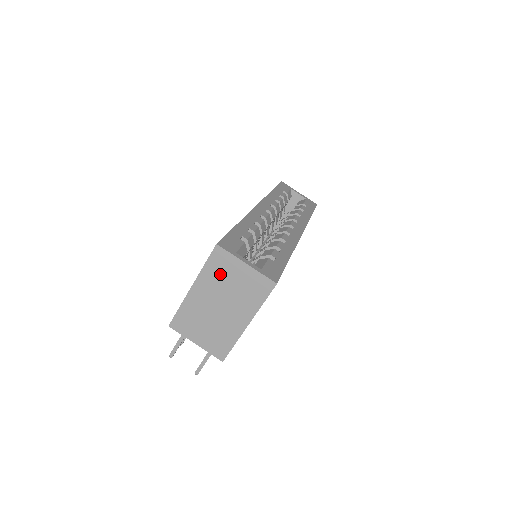
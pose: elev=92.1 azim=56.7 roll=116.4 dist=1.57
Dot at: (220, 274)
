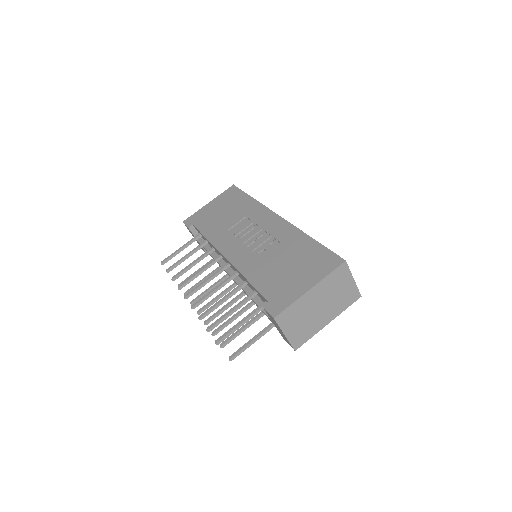
Dot at: (335, 283)
